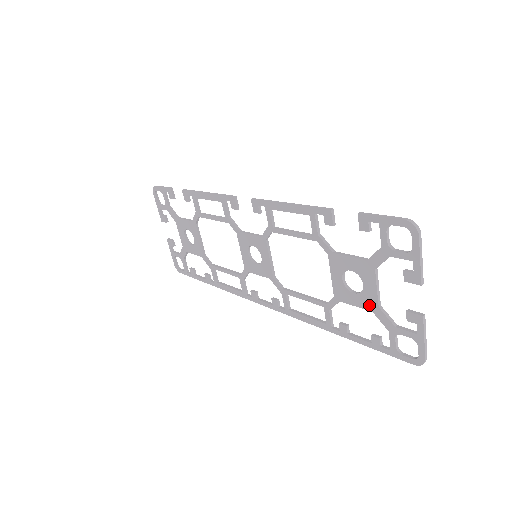
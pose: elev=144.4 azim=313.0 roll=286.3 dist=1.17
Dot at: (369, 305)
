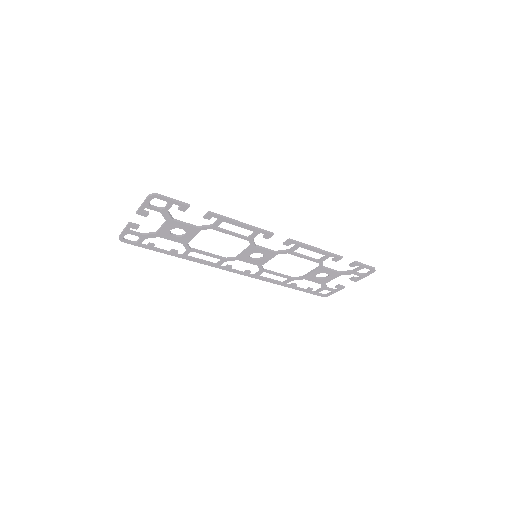
Dot at: (322, 282)
